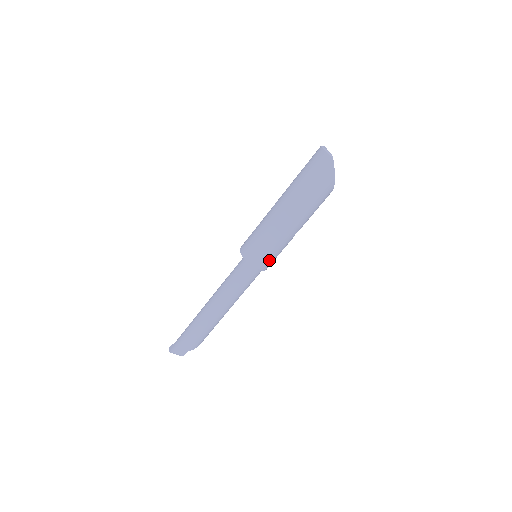
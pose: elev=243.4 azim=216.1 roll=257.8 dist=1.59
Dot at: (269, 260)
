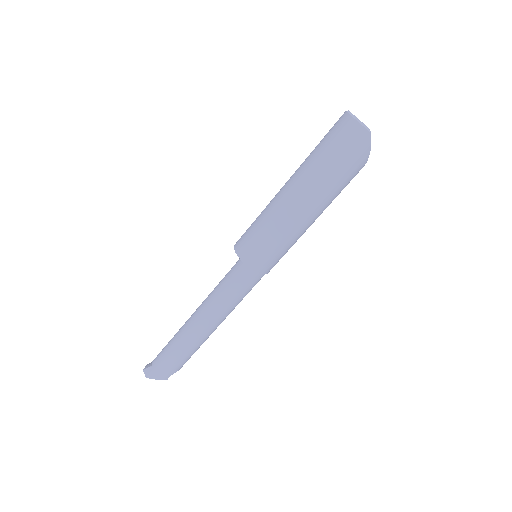
Dot at: (276, 262)
